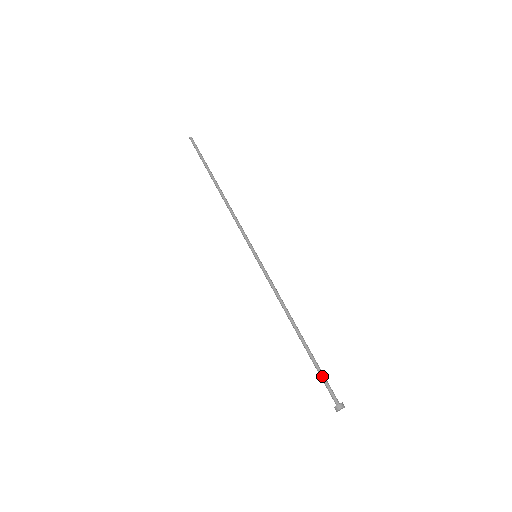
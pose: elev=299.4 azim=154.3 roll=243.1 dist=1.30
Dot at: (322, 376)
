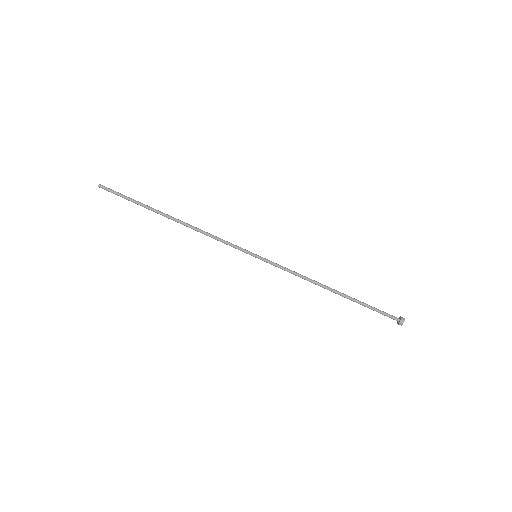
Dot at: (375, 310)
